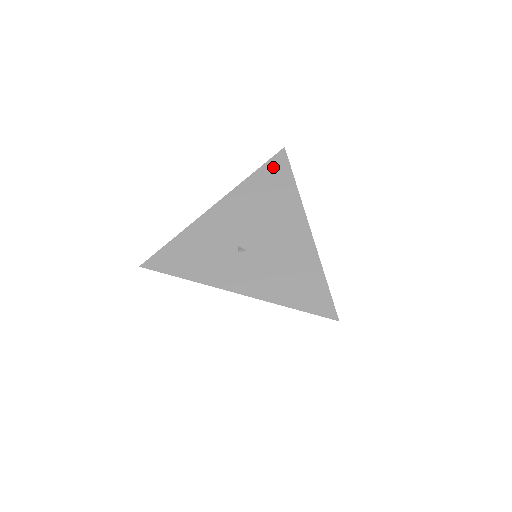
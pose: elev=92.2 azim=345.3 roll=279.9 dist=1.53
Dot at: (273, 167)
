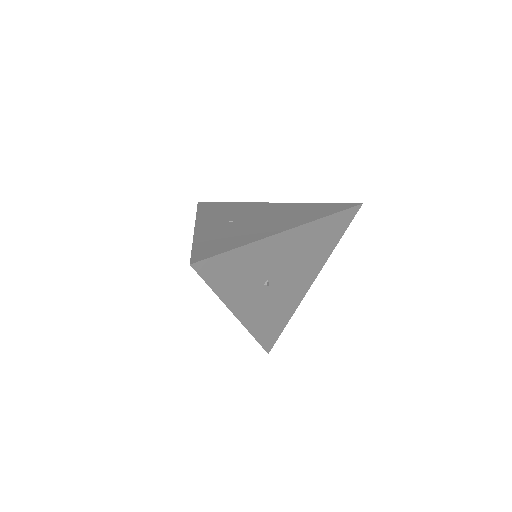
Dot at: (342, 219)
